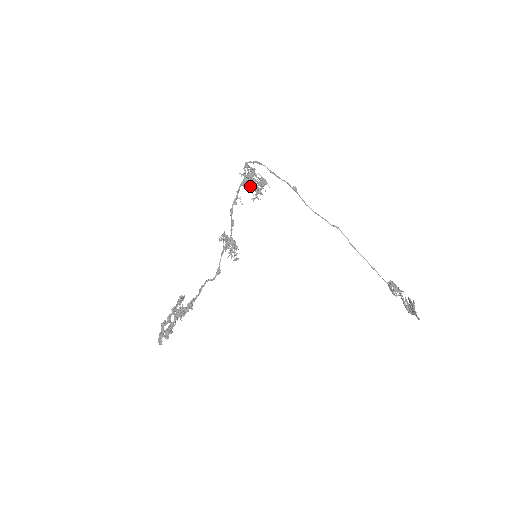
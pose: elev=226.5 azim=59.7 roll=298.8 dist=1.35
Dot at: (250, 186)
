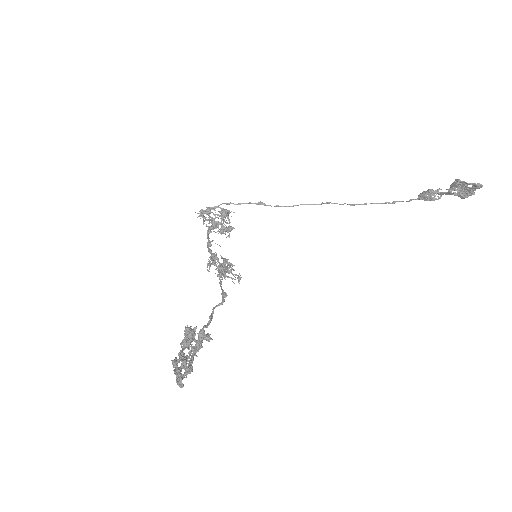
Dot at: (219, 231)
